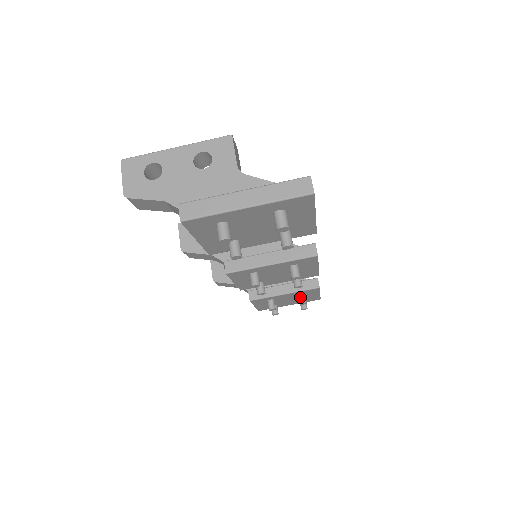
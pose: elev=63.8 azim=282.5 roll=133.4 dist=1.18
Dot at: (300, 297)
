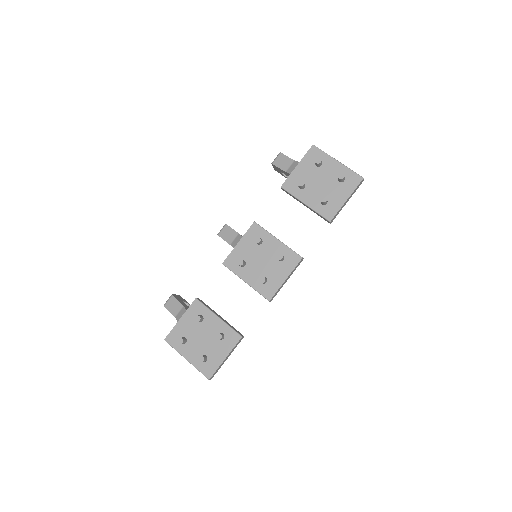
Dot at: (221, 333)
